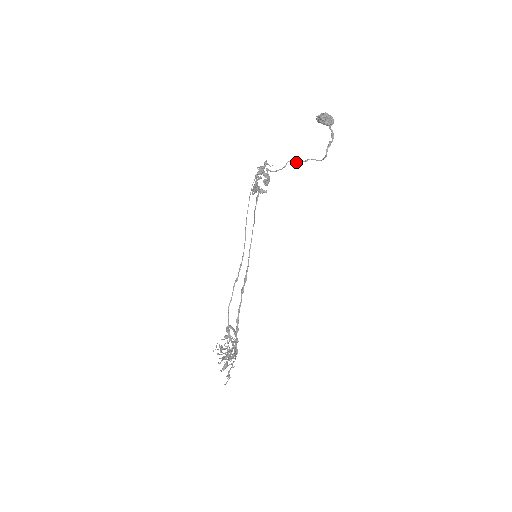
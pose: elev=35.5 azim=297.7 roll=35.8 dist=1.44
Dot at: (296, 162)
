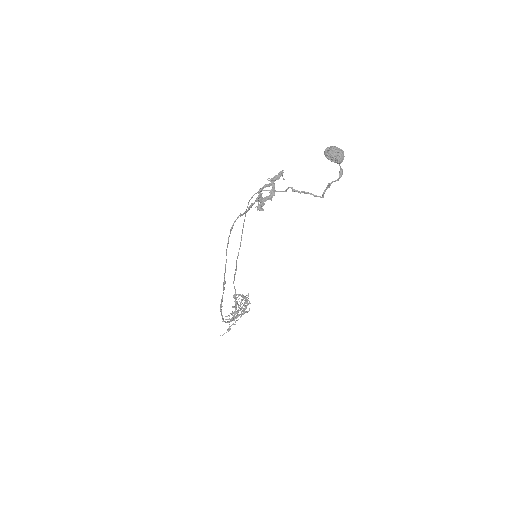
Dot at: (296, 190)
